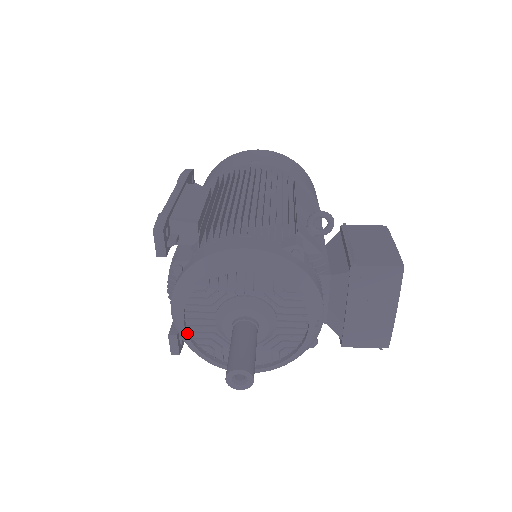
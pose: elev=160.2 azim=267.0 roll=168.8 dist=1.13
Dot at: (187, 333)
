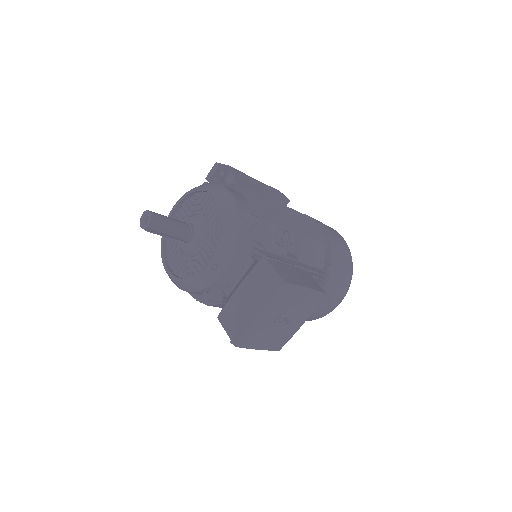
Dot at: occluded
